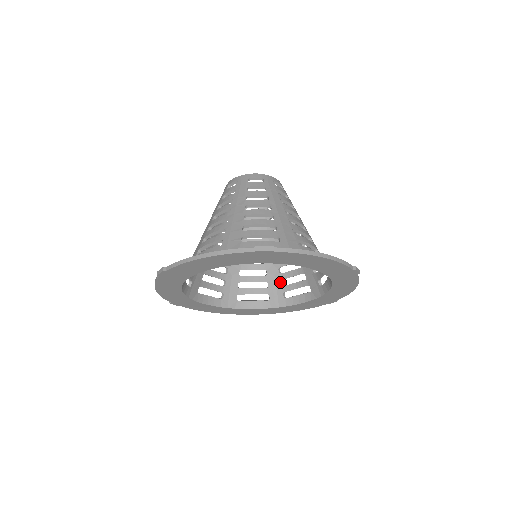
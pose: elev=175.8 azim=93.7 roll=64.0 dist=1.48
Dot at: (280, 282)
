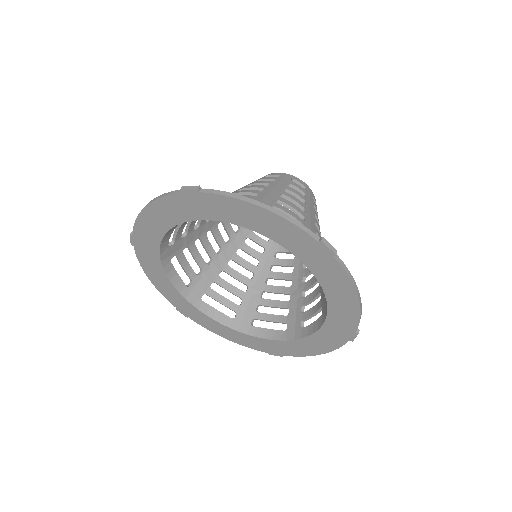
Dot at: (301, 308)
